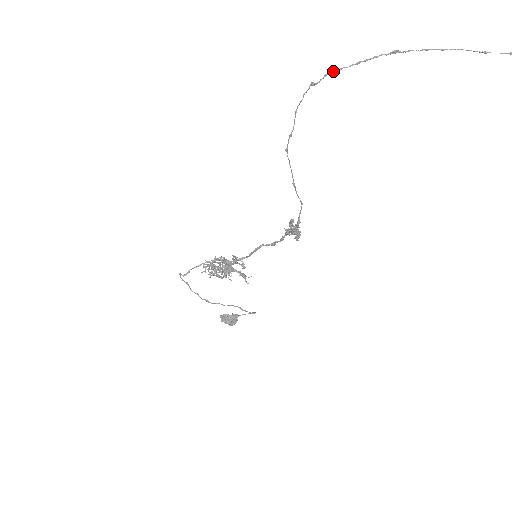
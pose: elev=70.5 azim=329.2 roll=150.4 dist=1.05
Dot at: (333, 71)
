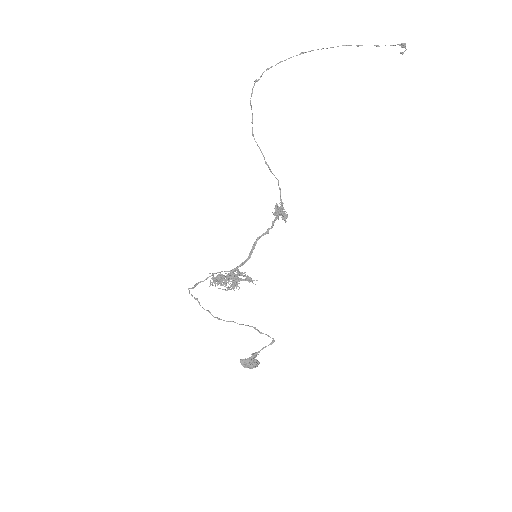
Dot at: (266, 70)
